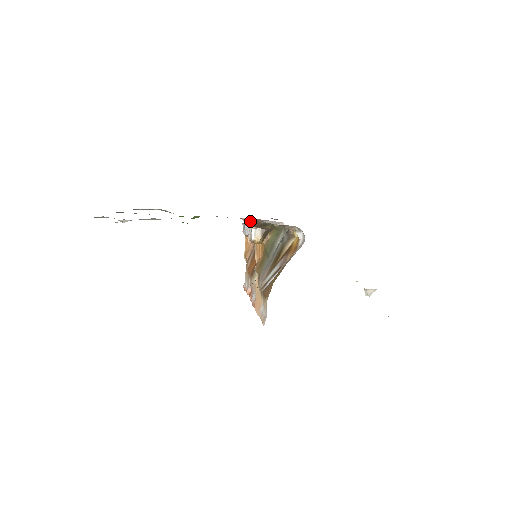
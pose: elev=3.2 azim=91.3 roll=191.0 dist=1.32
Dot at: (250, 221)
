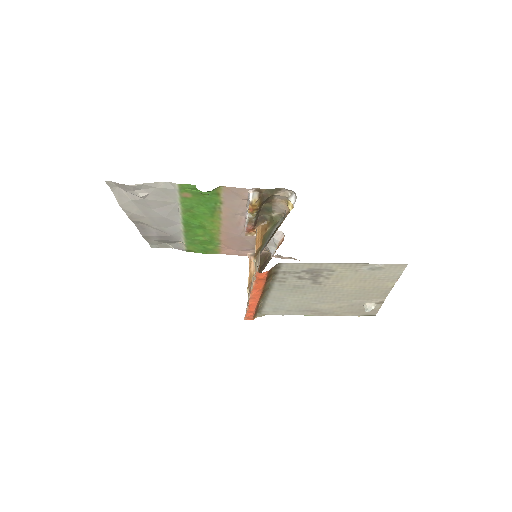
Dot at: occluded
